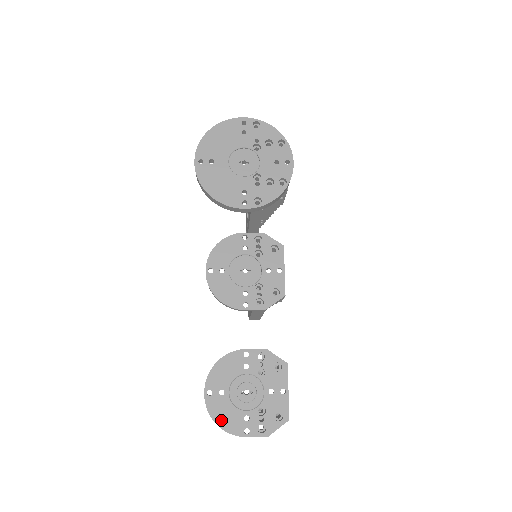
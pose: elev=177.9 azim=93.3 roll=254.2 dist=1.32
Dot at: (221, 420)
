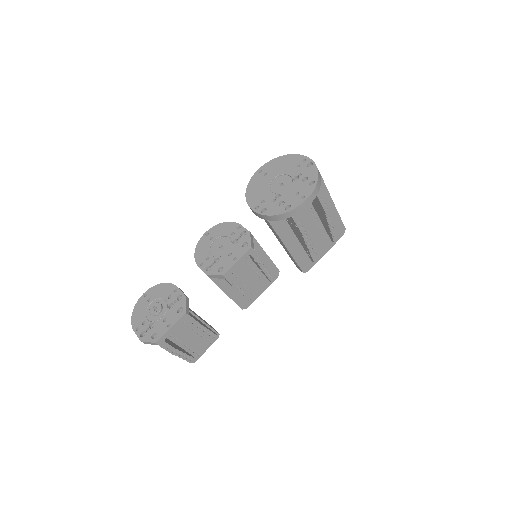
Dot at: (135, 313)
